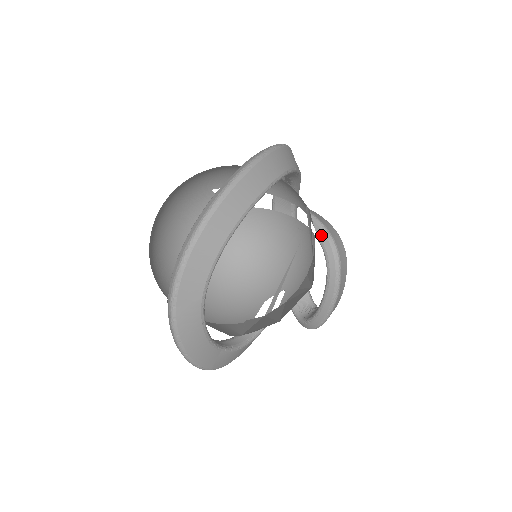
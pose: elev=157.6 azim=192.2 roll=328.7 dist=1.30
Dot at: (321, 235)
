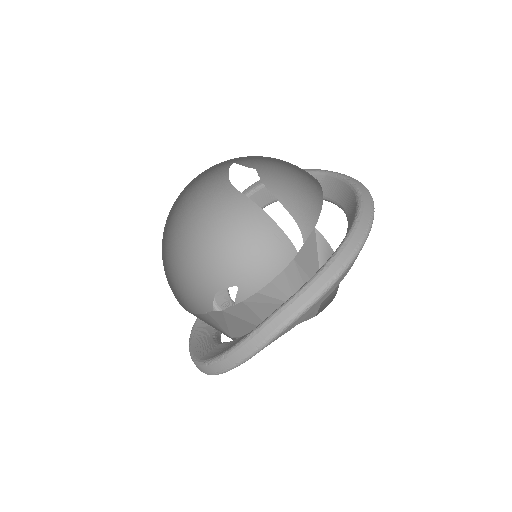
Dot at: occluded
